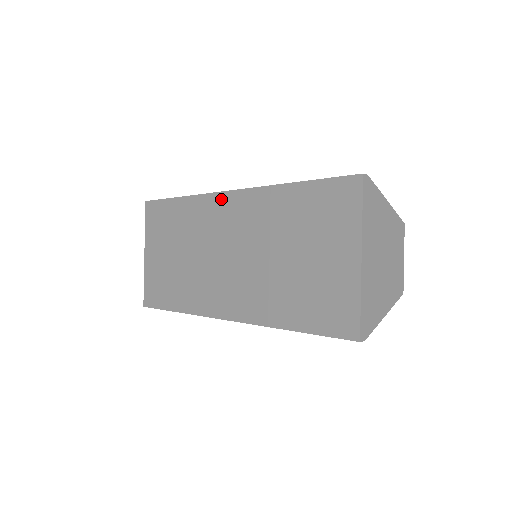
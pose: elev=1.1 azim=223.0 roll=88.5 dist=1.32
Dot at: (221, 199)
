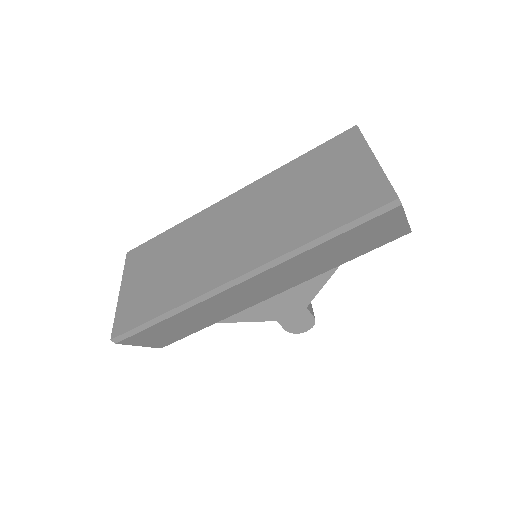
Dot at: (223, 203)
